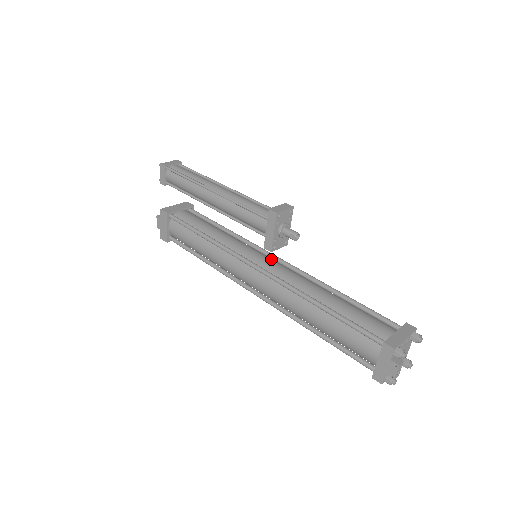
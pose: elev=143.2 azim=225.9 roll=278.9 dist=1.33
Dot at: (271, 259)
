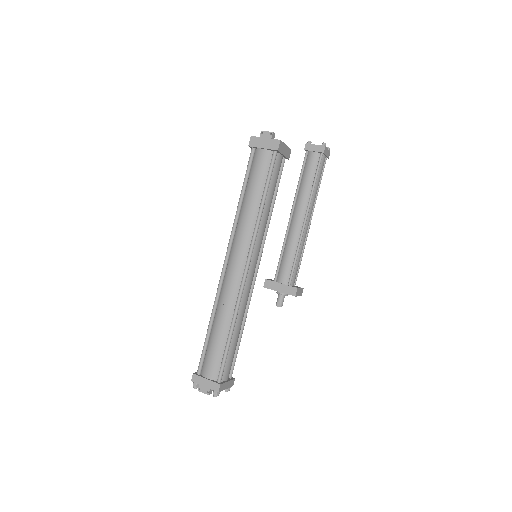
Dot at: (256, 267)
